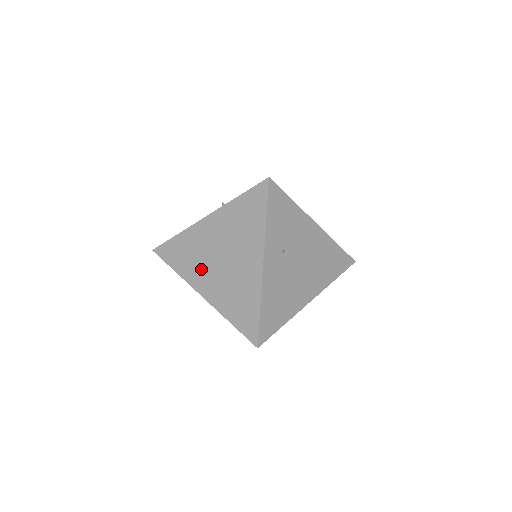
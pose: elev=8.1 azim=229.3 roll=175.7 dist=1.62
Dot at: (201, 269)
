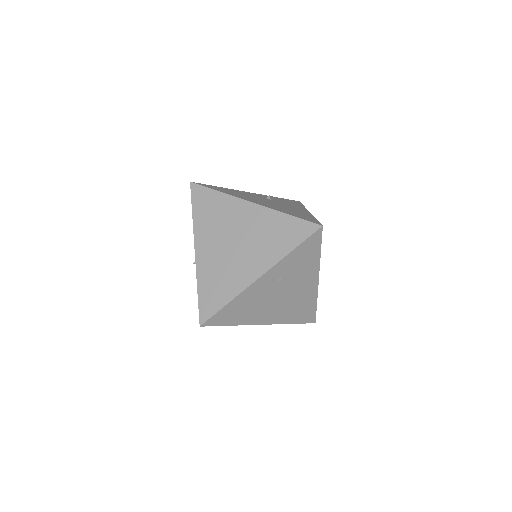
Dot at: (213, 233)
